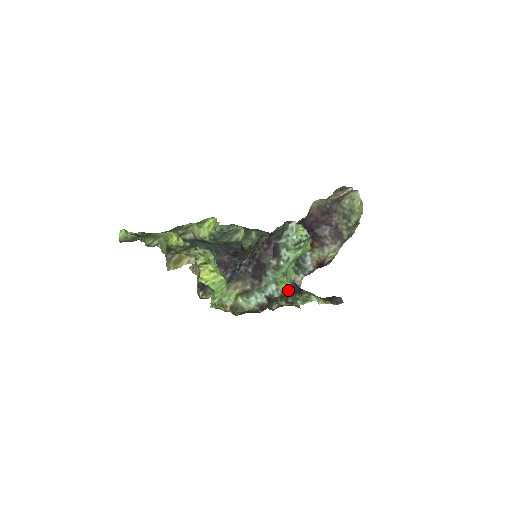
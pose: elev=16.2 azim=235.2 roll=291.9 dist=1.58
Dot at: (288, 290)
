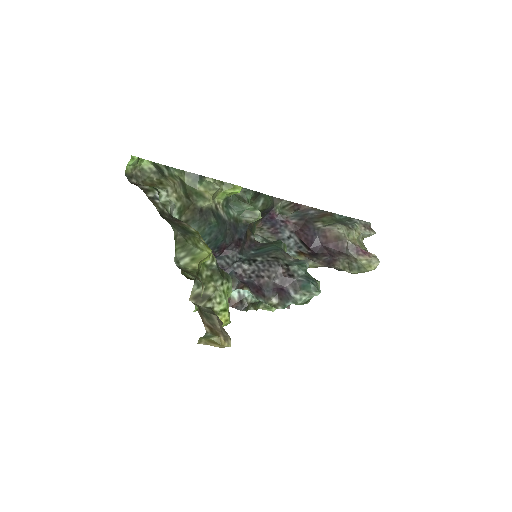
Dot at: occluded
